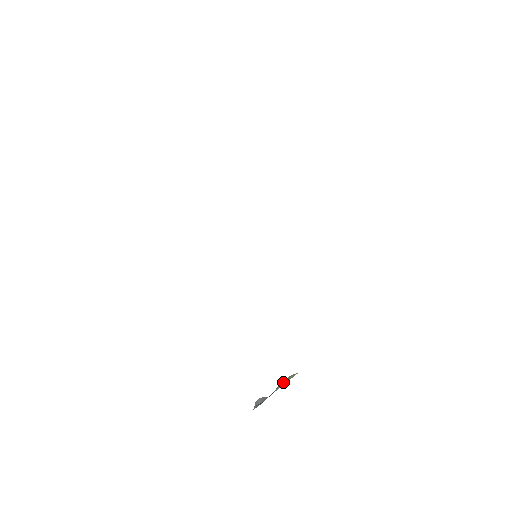
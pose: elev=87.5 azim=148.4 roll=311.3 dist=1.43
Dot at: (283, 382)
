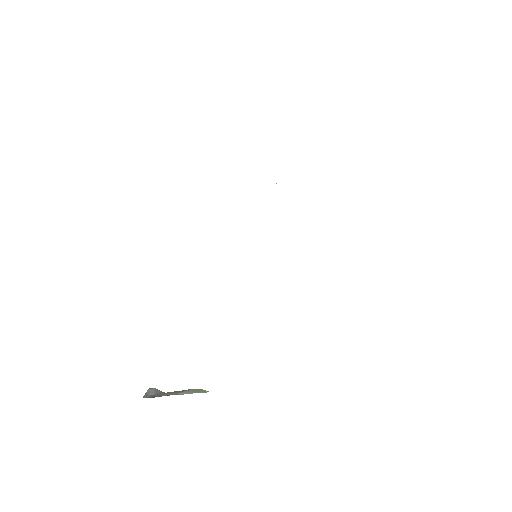
Dot at: (189, 390)
